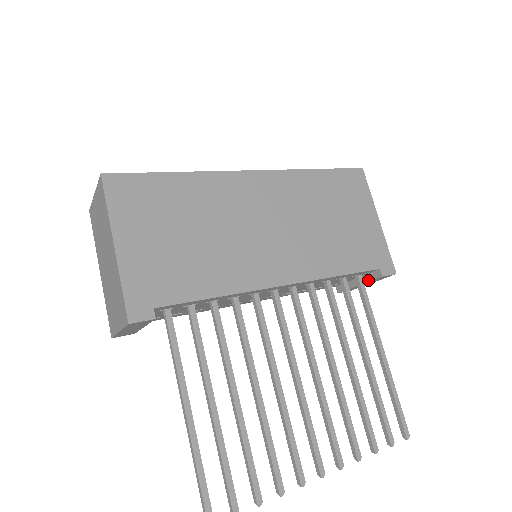
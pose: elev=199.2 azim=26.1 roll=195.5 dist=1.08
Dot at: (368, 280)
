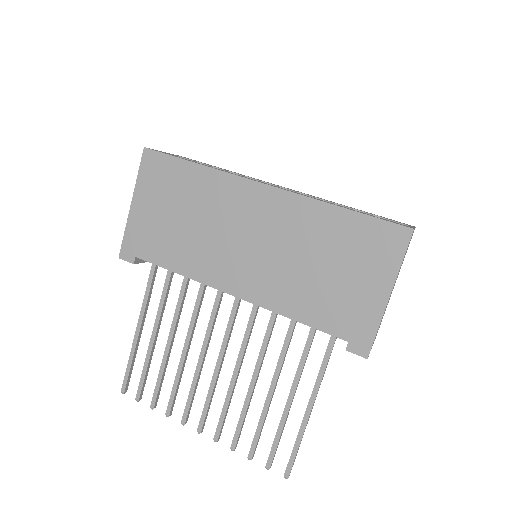
Dot at: occluded
